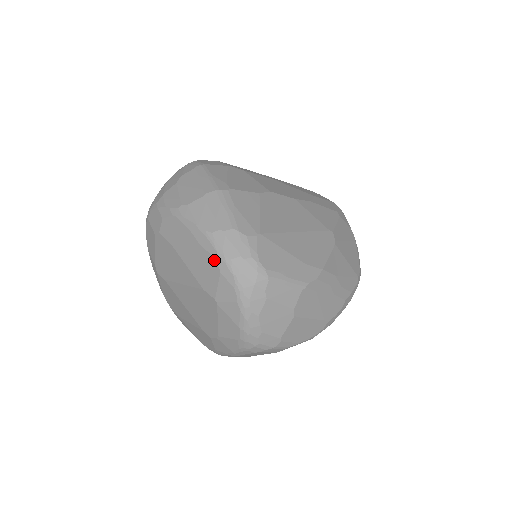
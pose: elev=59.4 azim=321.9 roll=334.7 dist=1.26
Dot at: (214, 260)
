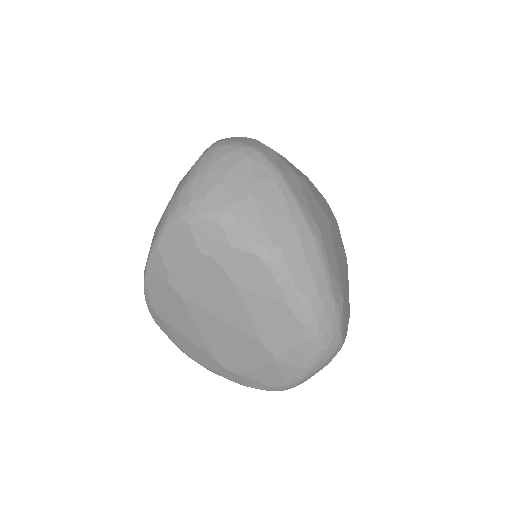
Dot at: (302, 330)
